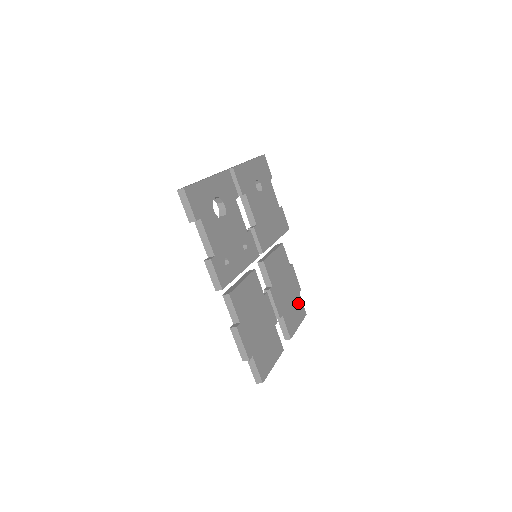
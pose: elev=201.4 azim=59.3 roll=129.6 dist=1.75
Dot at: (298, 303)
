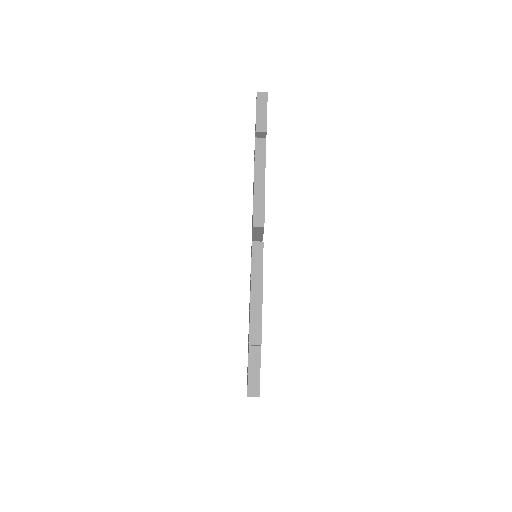
Dot at: occluded
